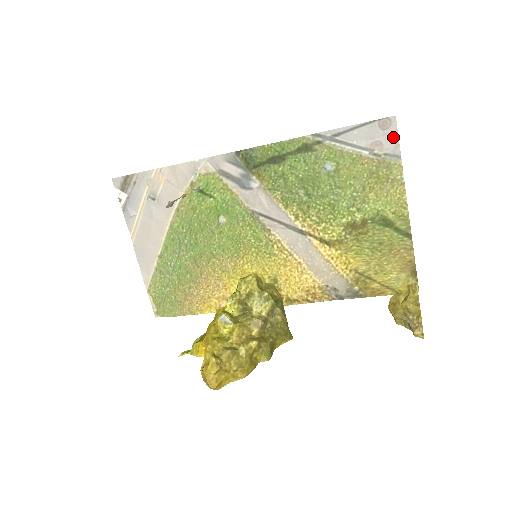
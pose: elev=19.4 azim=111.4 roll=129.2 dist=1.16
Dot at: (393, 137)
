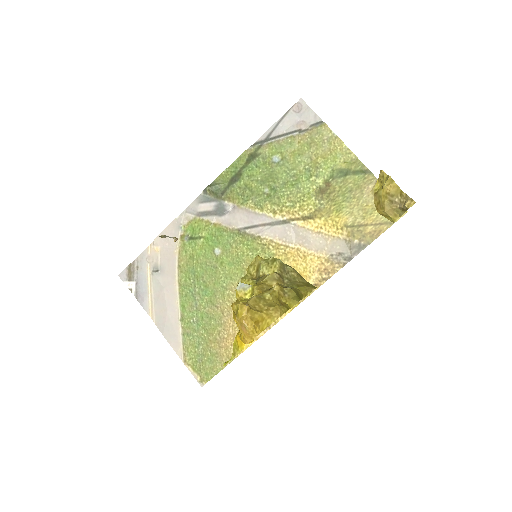
Dot at: (309, 112)
